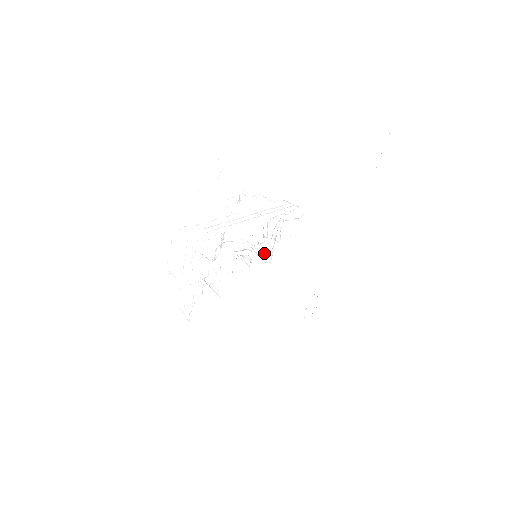
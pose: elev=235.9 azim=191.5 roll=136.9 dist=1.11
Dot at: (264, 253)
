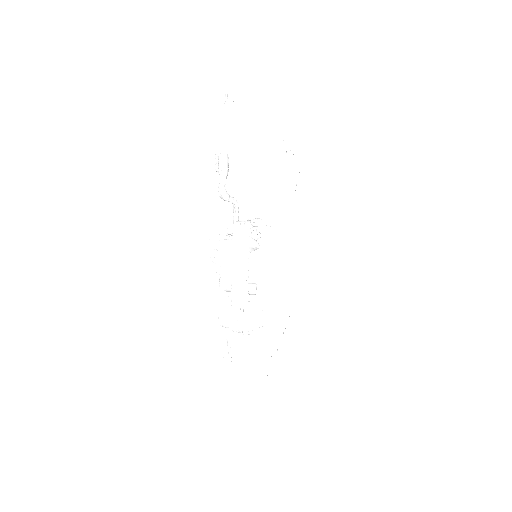
Dot at: (249, 229)
